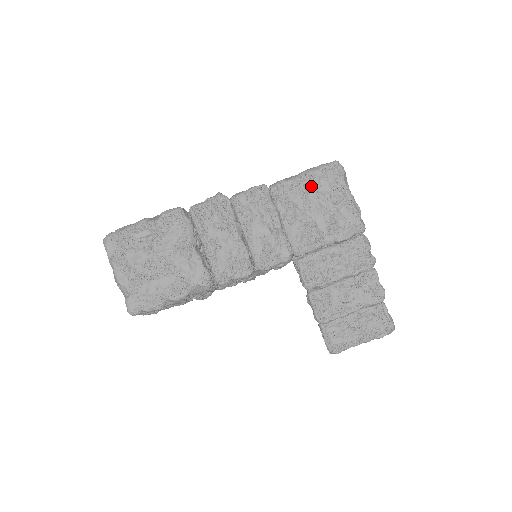
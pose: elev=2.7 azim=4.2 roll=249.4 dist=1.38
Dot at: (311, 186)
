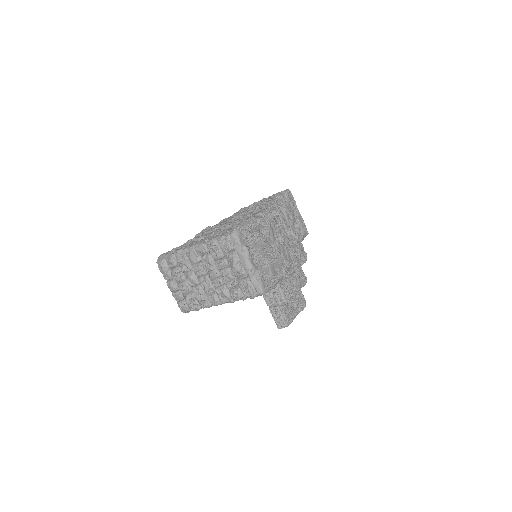
Dot at: (284, 204)
